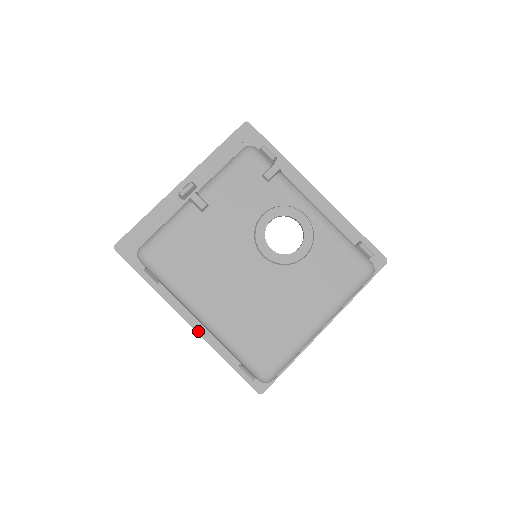
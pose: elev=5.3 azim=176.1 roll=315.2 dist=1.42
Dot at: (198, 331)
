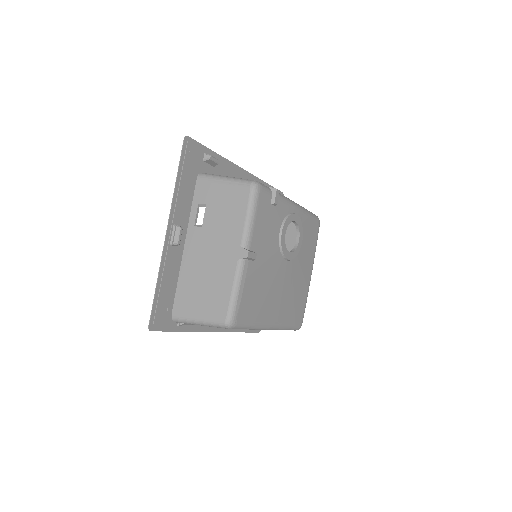
Dot at: (222, 331)
